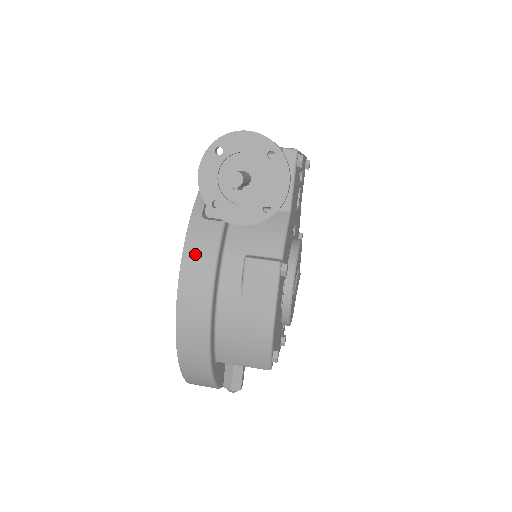
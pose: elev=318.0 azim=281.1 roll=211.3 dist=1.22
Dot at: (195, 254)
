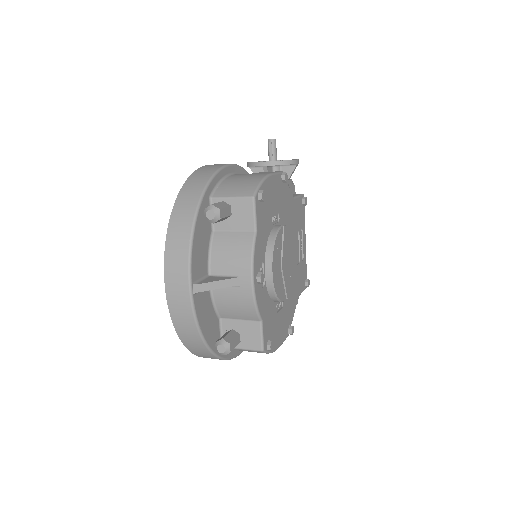
Dot at: occluded
